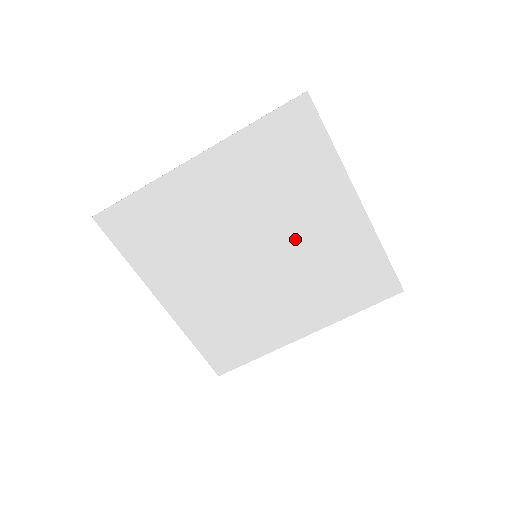
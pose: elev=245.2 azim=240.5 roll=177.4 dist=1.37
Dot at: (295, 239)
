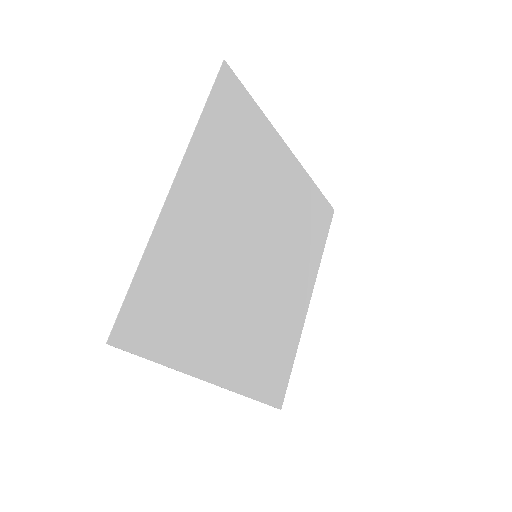
Dot at: (271, 216)
